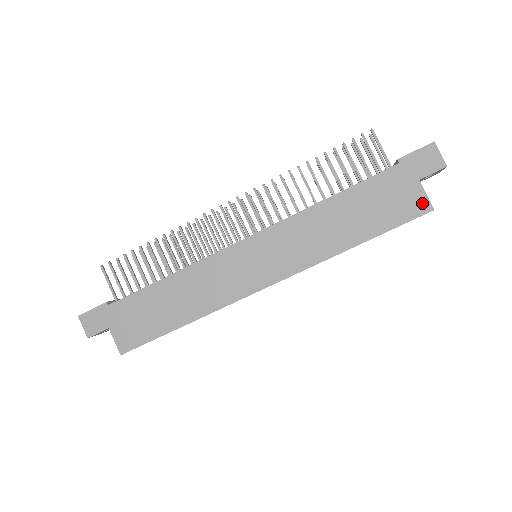
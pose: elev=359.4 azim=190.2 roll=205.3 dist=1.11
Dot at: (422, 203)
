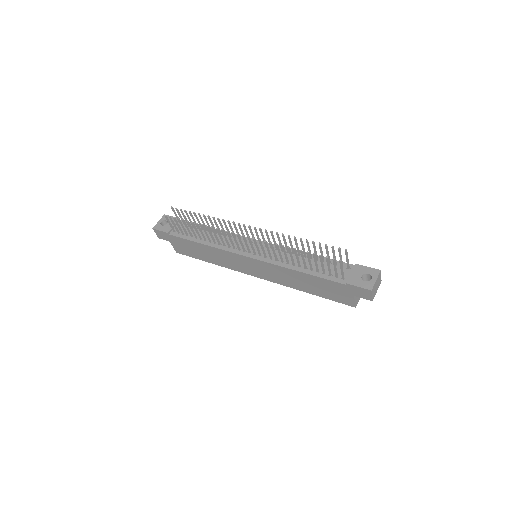
Dot at: (350, 302)
